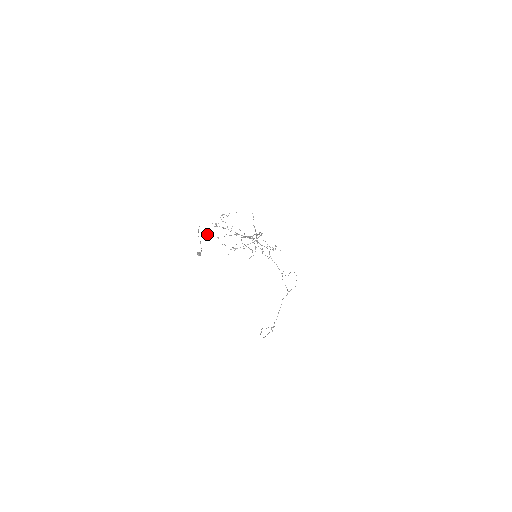
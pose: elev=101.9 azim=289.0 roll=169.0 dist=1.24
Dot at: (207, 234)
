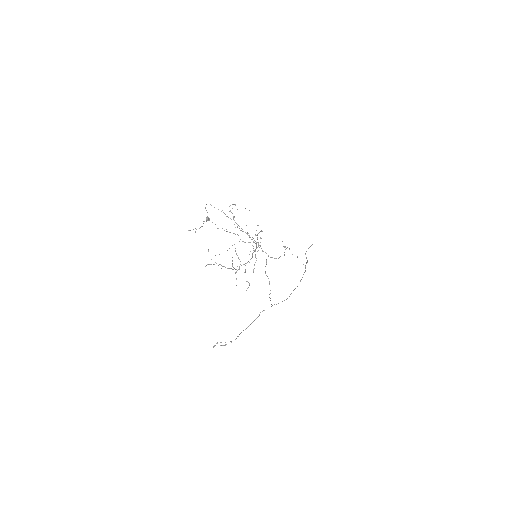
Dot at: (200, 227)
